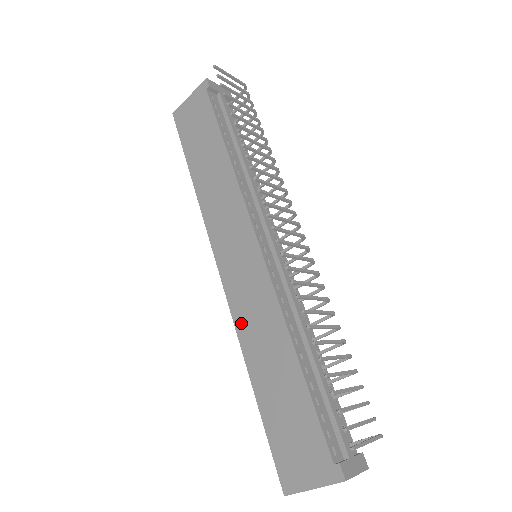
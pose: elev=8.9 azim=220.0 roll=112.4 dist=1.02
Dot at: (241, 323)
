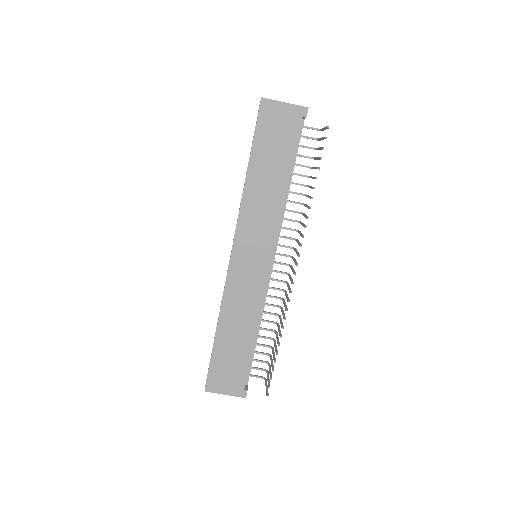
Dot at: (229, 297)
